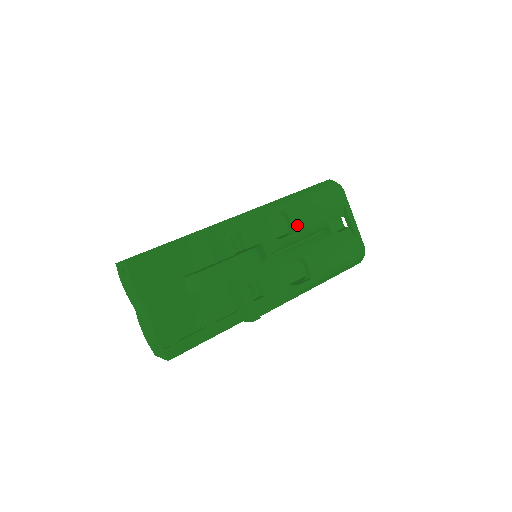
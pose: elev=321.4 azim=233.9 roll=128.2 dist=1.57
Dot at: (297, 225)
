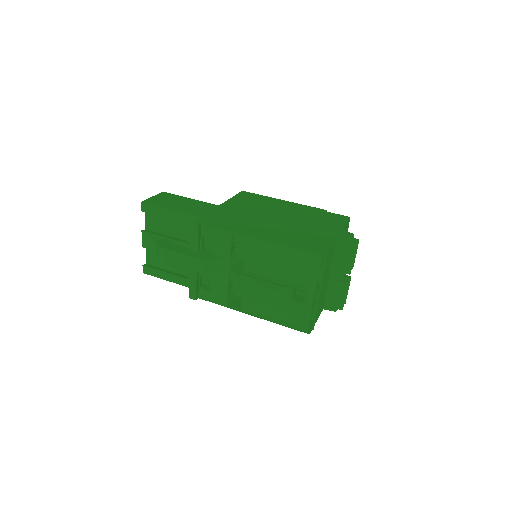
Dot at: (250, 270)
